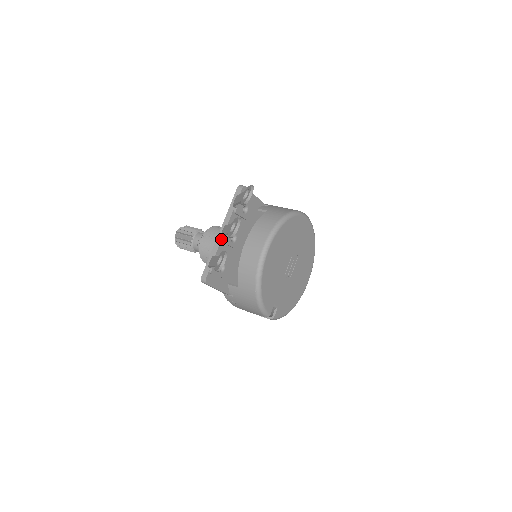
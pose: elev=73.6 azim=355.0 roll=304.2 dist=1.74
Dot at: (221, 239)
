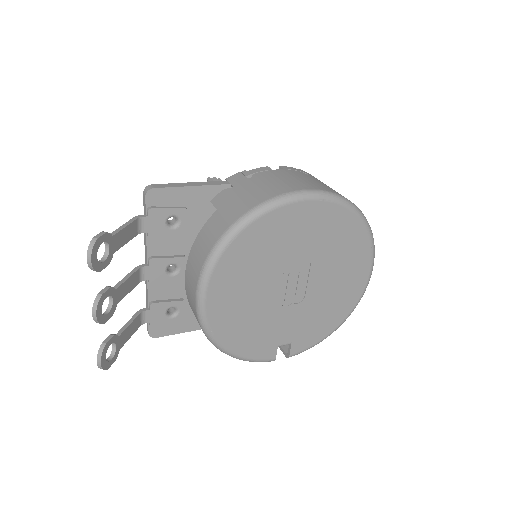
Dot at: (146, 280)
